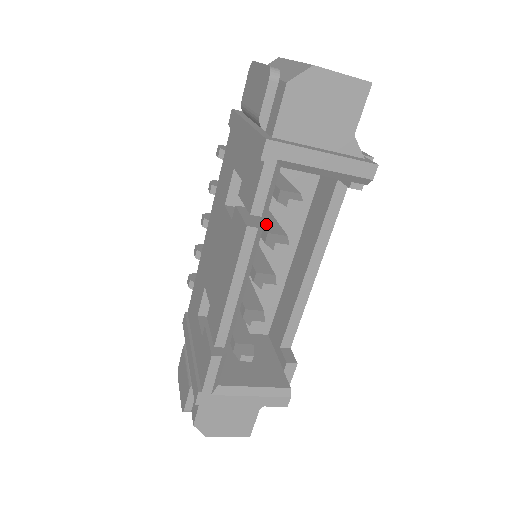
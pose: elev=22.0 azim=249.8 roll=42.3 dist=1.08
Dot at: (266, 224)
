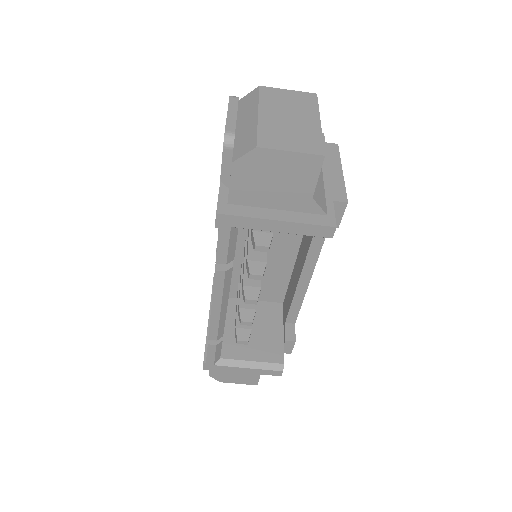
Dot at: occluded
